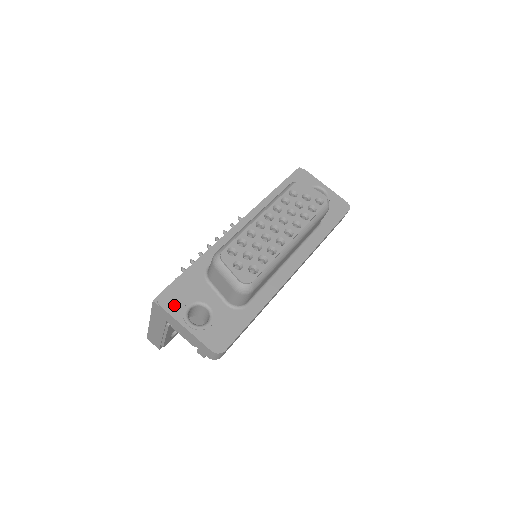
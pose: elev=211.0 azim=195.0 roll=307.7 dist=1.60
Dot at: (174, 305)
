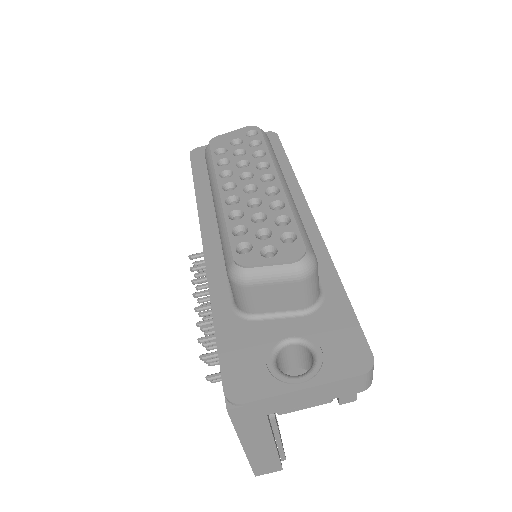
Dot at: (256, 383)
